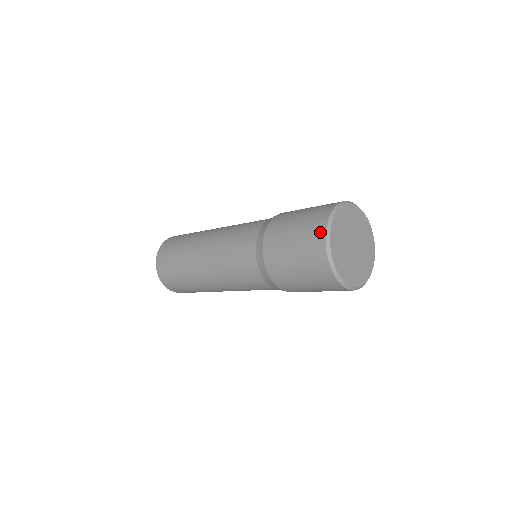
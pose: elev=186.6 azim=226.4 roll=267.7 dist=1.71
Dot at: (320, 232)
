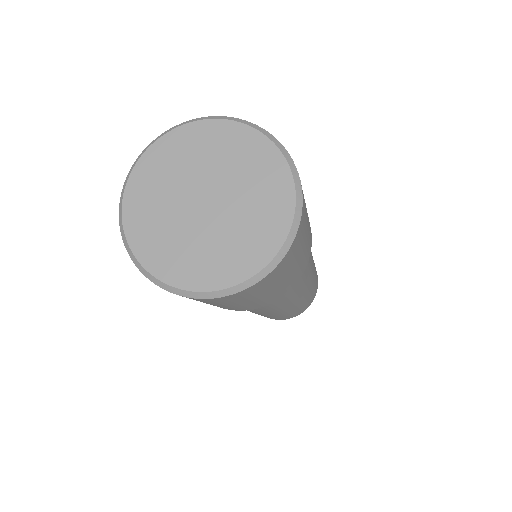
Dot at: occluded
